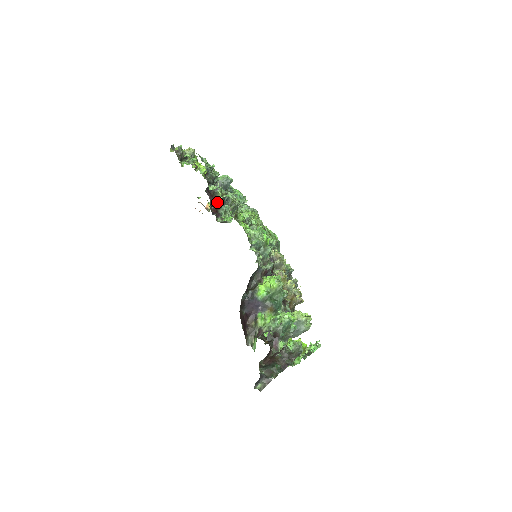
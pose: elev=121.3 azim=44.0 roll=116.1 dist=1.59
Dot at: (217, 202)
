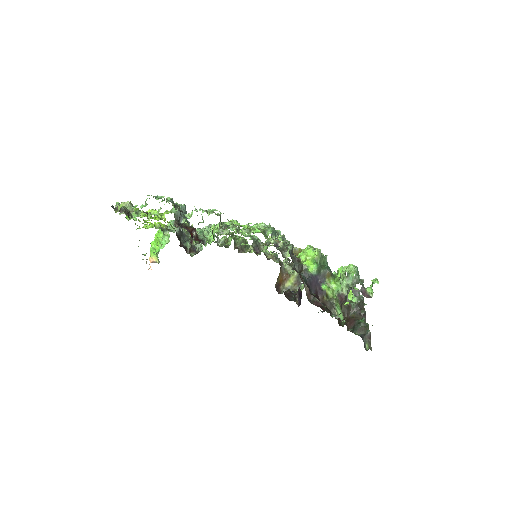
Dot at: (194, 230)
